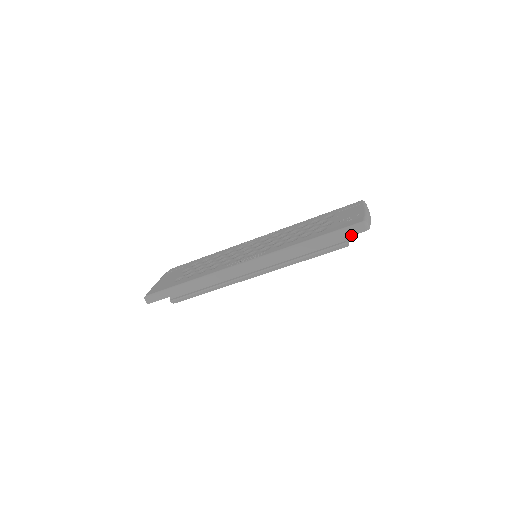
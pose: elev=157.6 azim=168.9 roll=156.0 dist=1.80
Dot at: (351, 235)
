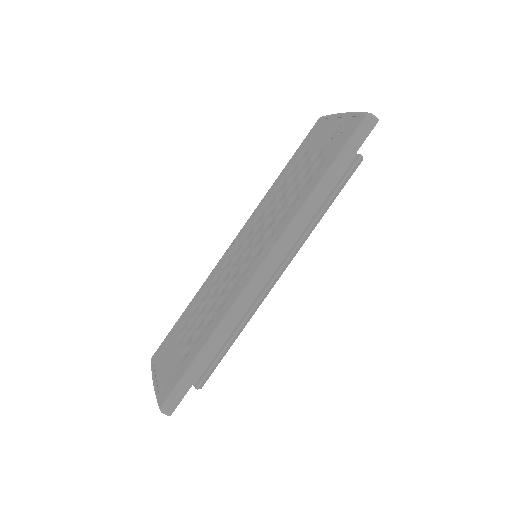
Dot at: (364, 140)
